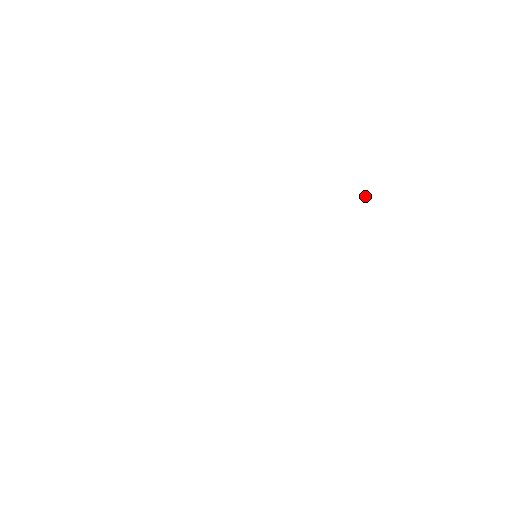
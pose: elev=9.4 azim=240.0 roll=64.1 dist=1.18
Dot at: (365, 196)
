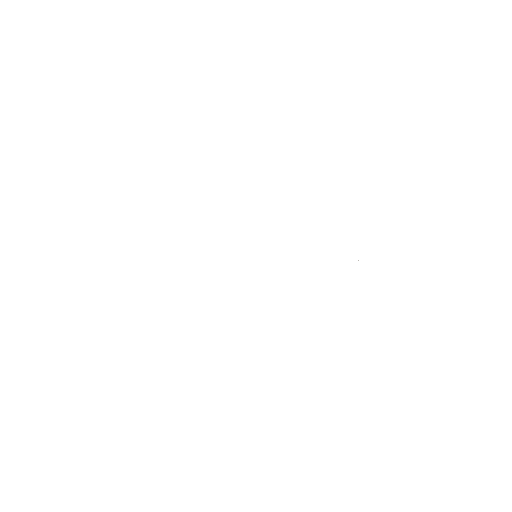
Dot at: occluded
